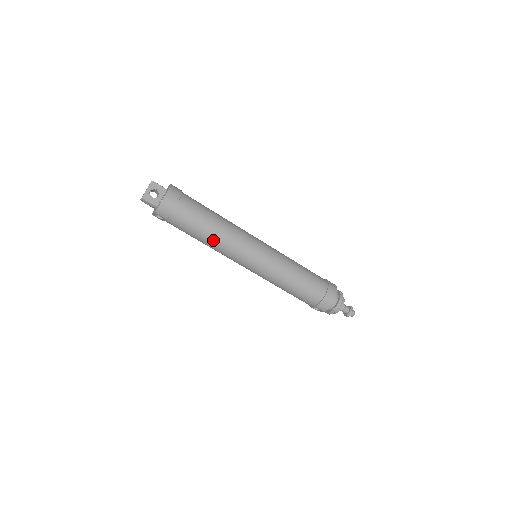
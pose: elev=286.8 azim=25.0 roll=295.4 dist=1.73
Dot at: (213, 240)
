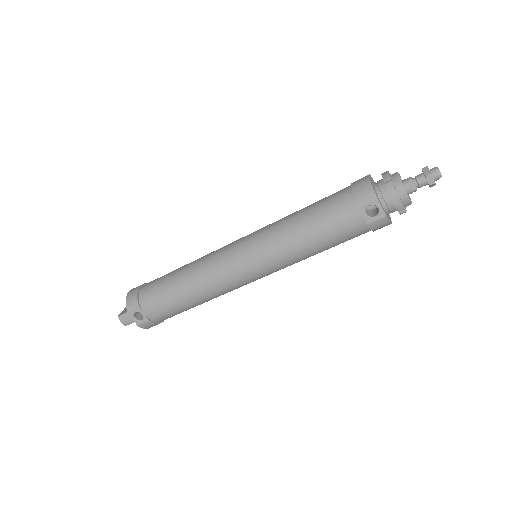
Dot at: (188, 277)
